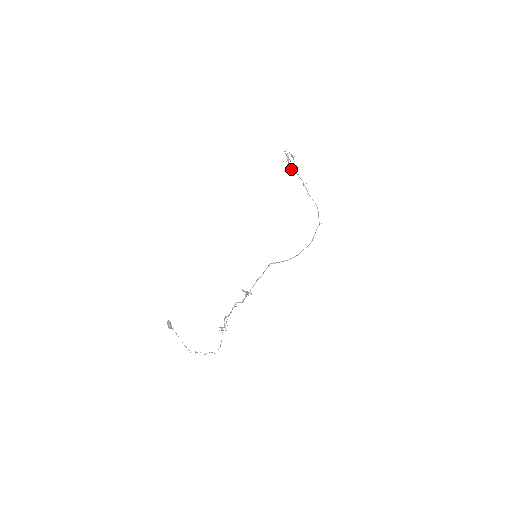
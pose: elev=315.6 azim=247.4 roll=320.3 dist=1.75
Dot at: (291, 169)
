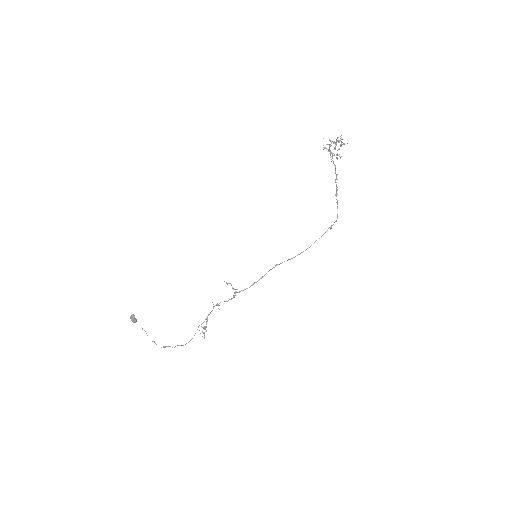
Dot at: (328, 151)
